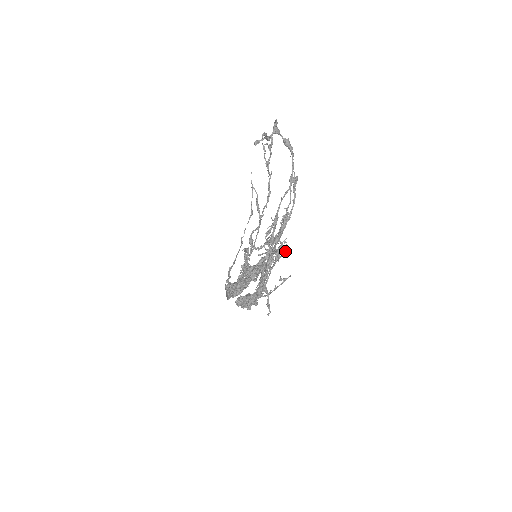
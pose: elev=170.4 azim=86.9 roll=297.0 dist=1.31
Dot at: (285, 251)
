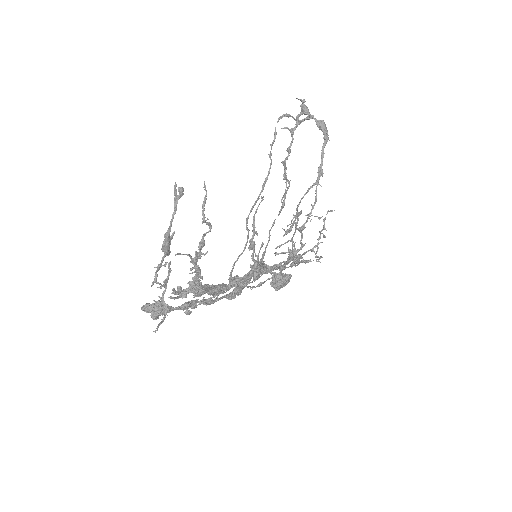
Dot at: (289, 257)
